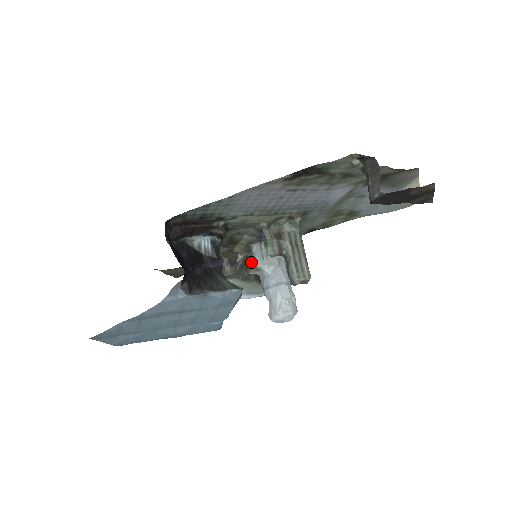
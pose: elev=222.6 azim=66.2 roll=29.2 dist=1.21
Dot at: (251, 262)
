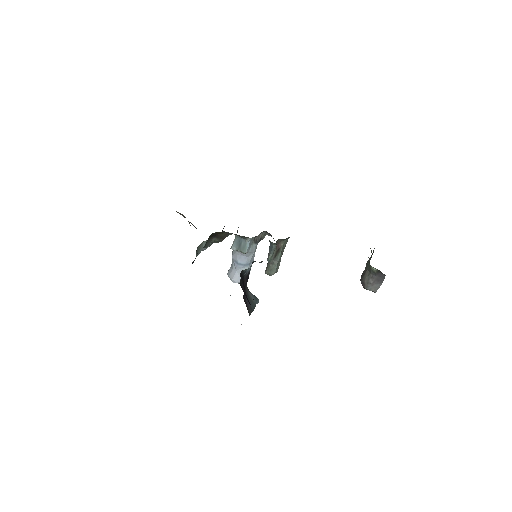
Dot at: (239, 245)
